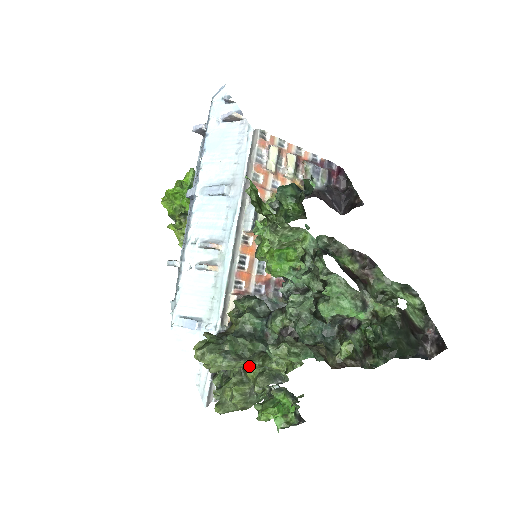
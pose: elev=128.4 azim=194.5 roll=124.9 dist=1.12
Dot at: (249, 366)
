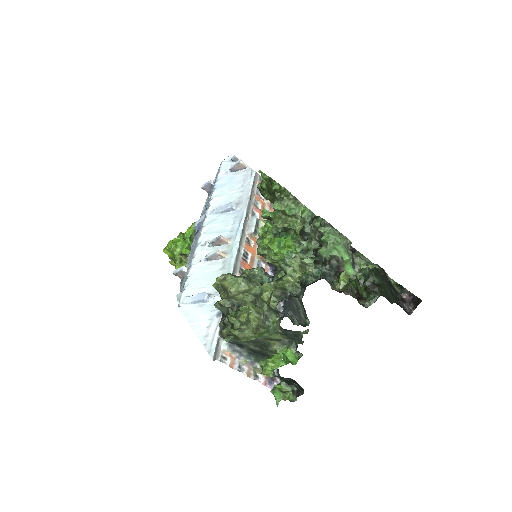
Dot at: (264, 288)
